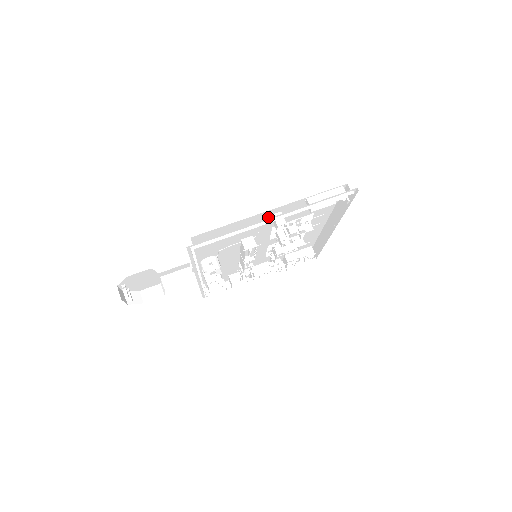
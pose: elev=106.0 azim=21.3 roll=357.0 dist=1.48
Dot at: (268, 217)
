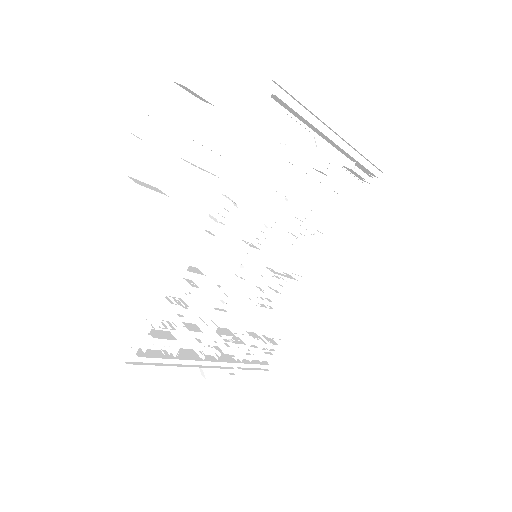
Dot at: (312, 158)
